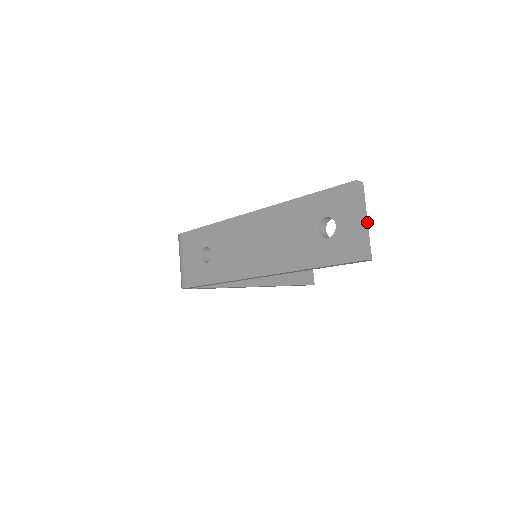
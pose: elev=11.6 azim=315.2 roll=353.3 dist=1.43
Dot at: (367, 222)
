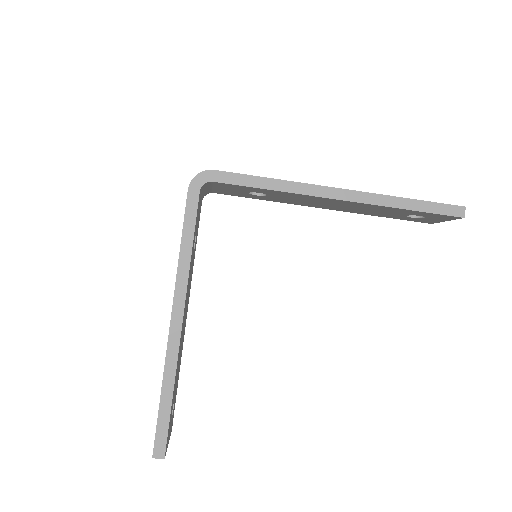
Dot at: (447, 220)
